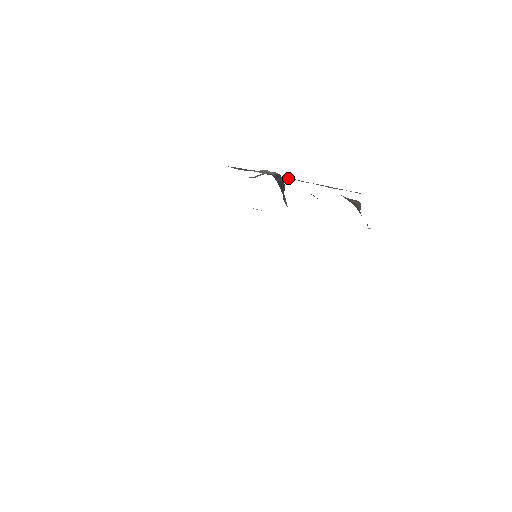
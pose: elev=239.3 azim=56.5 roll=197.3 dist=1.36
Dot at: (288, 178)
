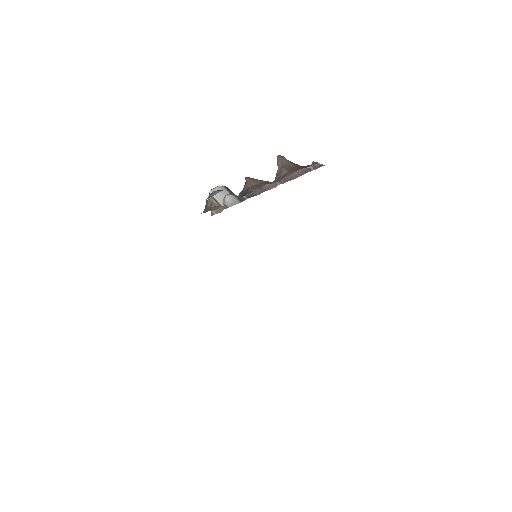
Dot at: (254, 193)
